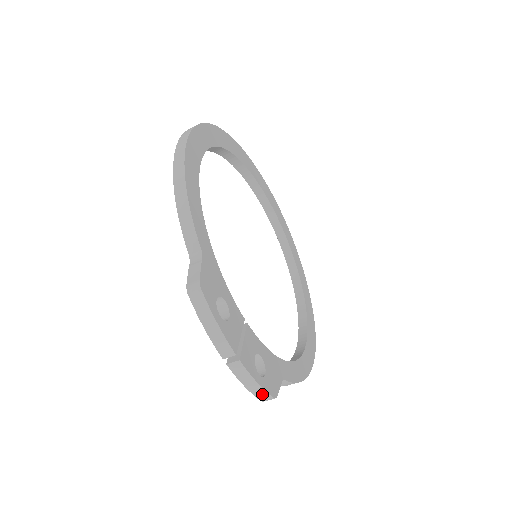
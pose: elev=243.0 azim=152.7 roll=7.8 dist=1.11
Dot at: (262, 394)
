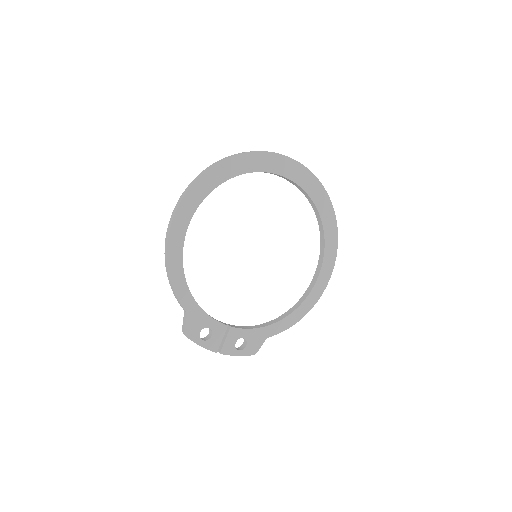
Dot at: (245, 355)
